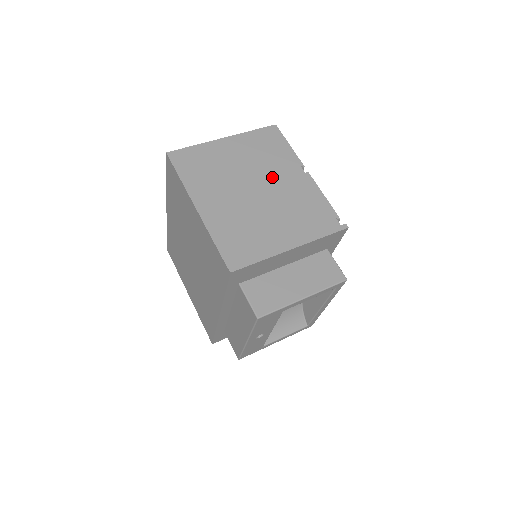
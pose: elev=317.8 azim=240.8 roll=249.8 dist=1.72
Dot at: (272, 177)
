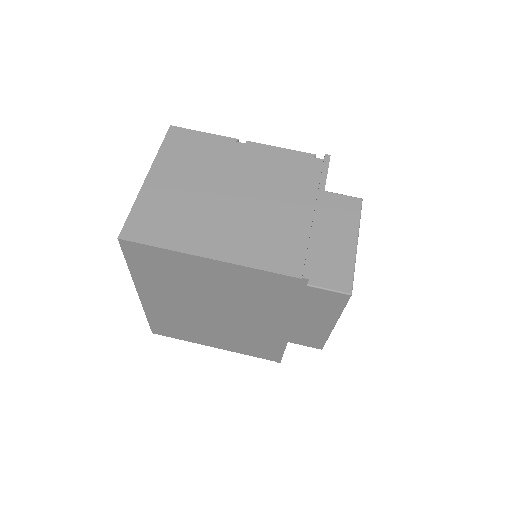
Dot at: (229, 171)
